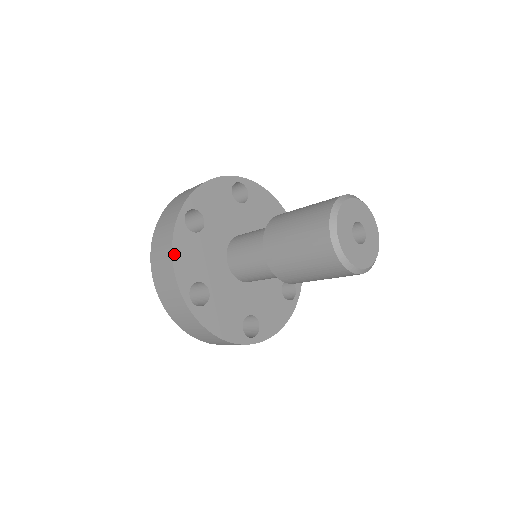
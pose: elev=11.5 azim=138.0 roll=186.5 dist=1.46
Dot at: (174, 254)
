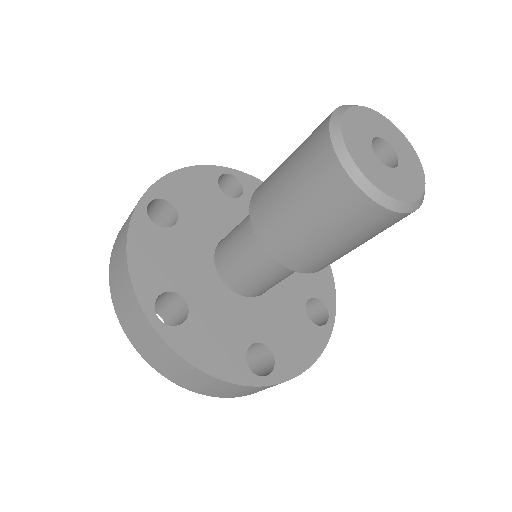
Dot at: (183, 171)
